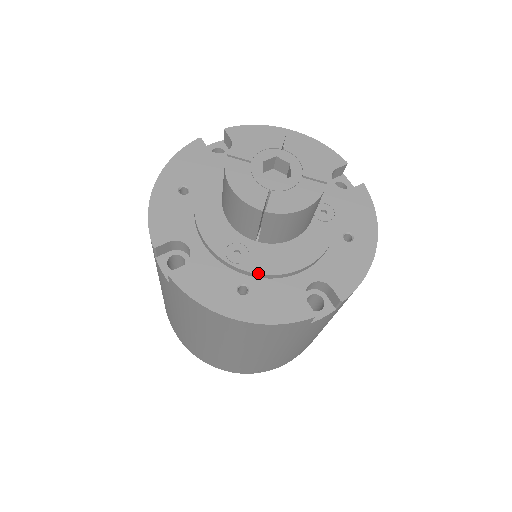
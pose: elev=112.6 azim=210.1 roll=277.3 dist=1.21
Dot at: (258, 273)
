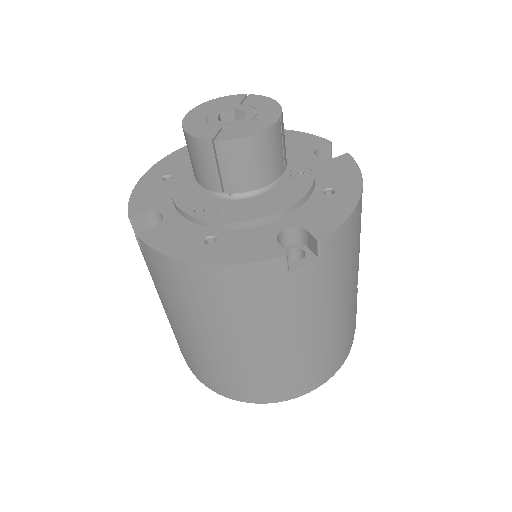
Dot at: (225, 222)
